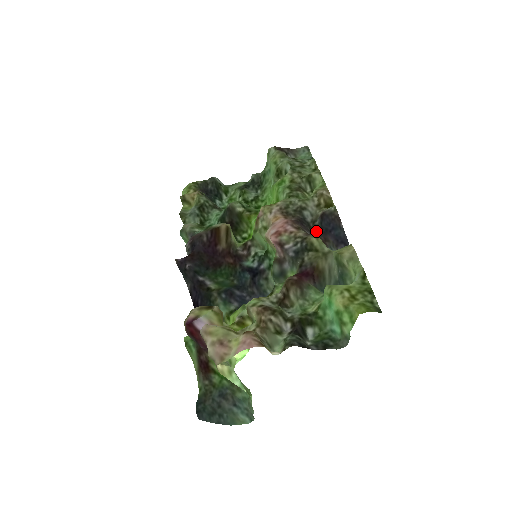
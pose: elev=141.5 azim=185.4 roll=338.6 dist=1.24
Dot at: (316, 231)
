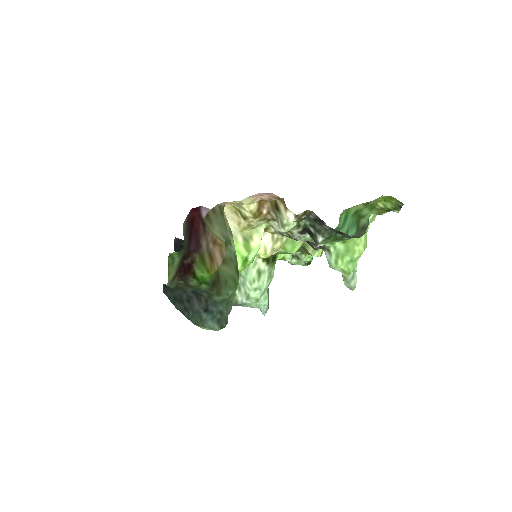
Dot at: occluded
